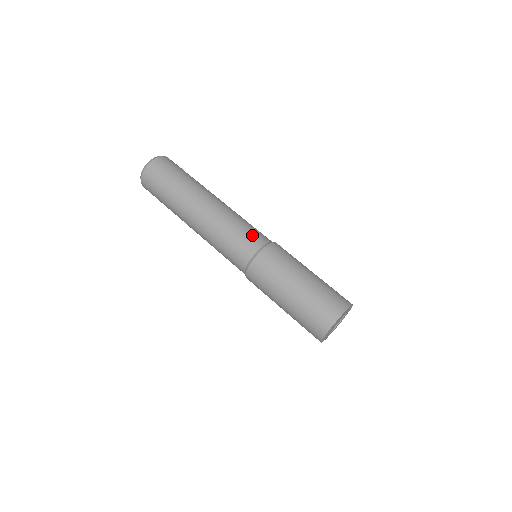
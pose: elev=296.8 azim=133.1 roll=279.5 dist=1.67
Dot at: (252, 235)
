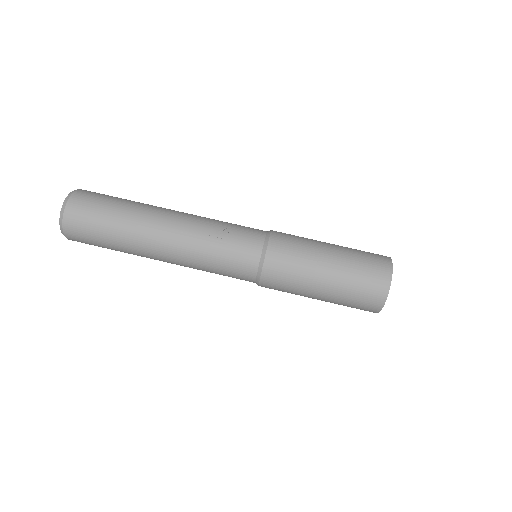
Dot at: (237, 267)
